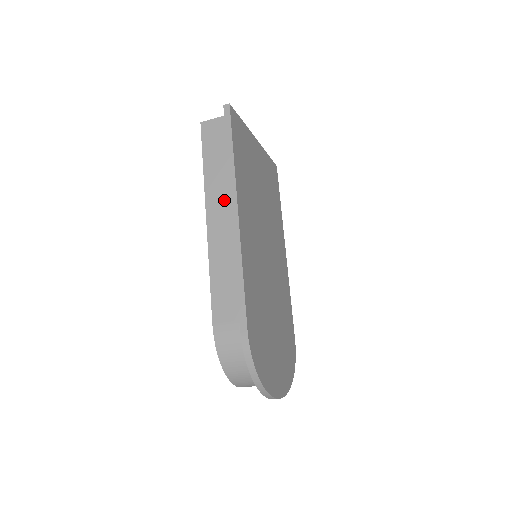
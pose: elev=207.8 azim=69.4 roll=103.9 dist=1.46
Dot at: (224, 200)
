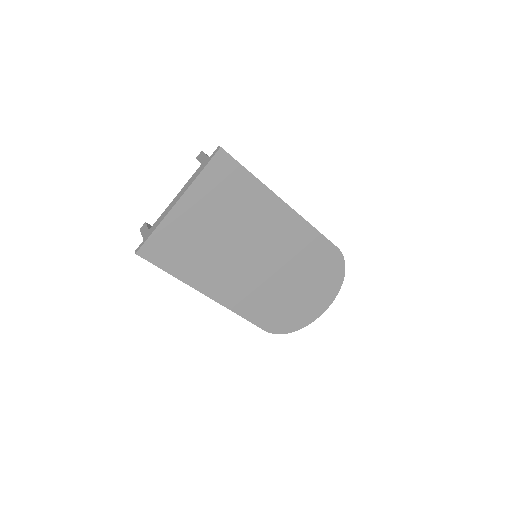
Dot at: occluded
